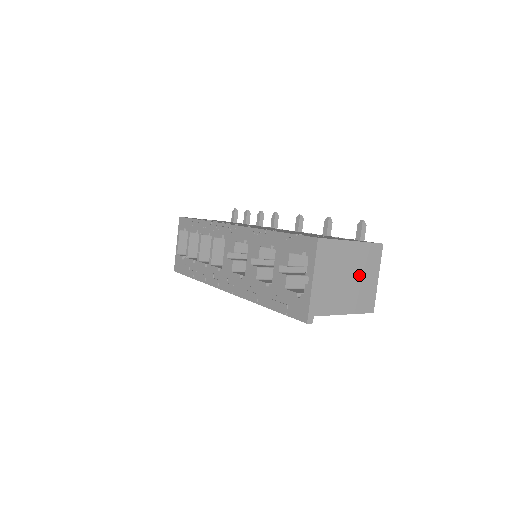
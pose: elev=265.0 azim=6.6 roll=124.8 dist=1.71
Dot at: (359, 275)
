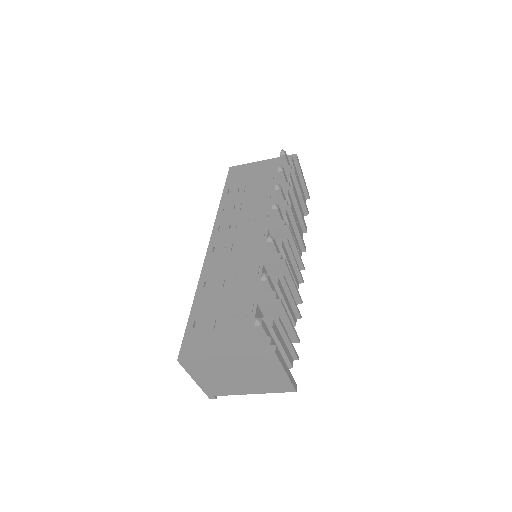
Dot at: (254, 374)
